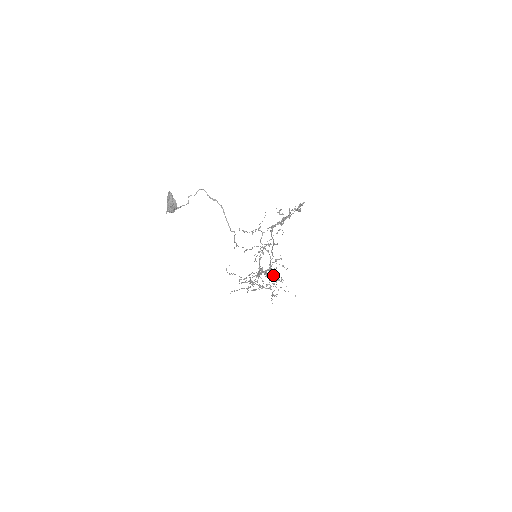
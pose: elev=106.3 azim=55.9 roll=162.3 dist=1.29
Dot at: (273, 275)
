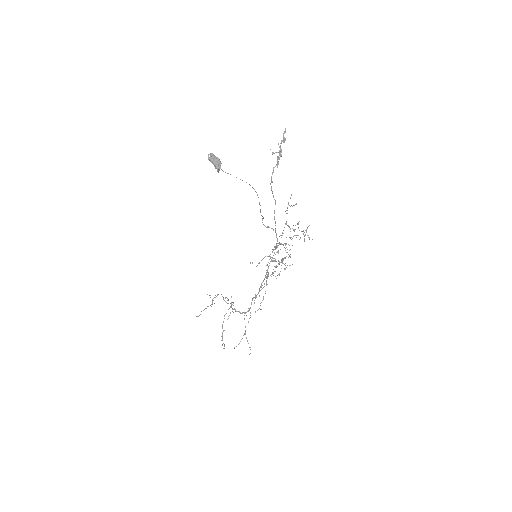
Dot at: (284, 243)
